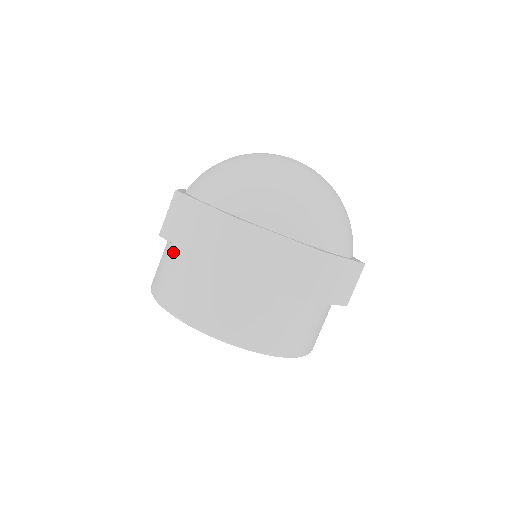
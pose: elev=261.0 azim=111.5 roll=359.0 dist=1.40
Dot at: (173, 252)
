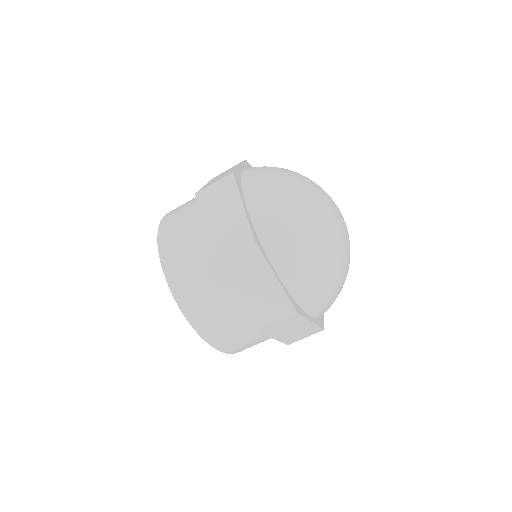
Dot at: (196, 214)
